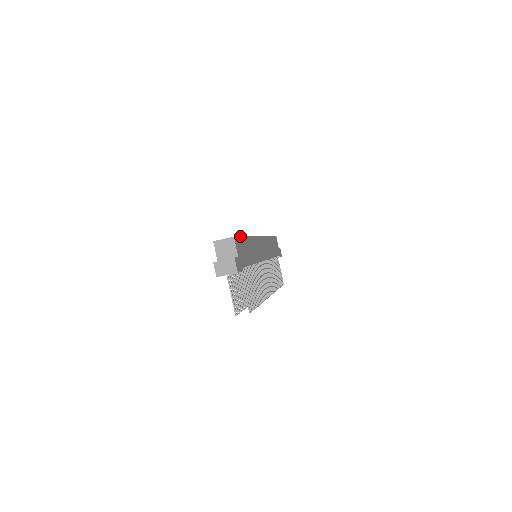
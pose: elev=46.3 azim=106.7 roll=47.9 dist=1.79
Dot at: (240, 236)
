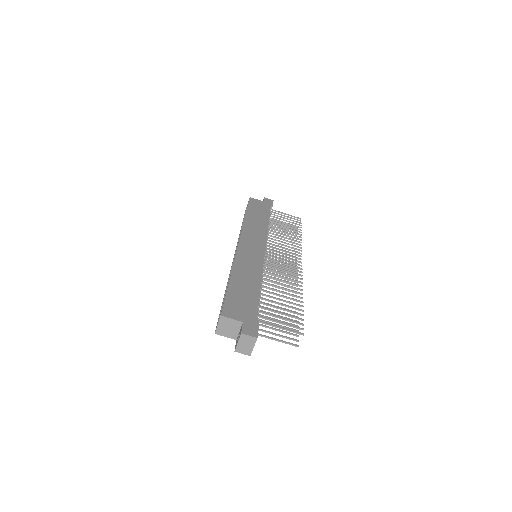
Dot at: (225, 297)
